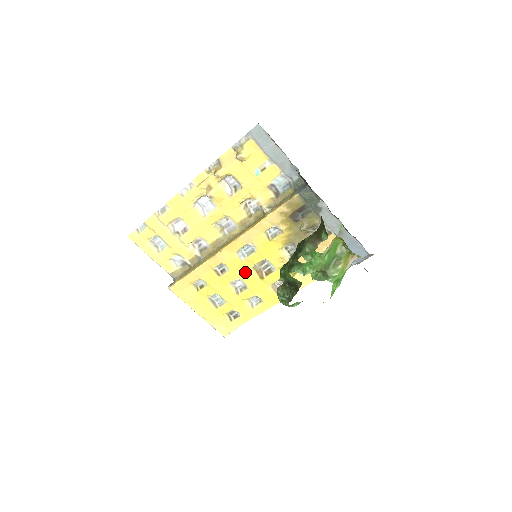
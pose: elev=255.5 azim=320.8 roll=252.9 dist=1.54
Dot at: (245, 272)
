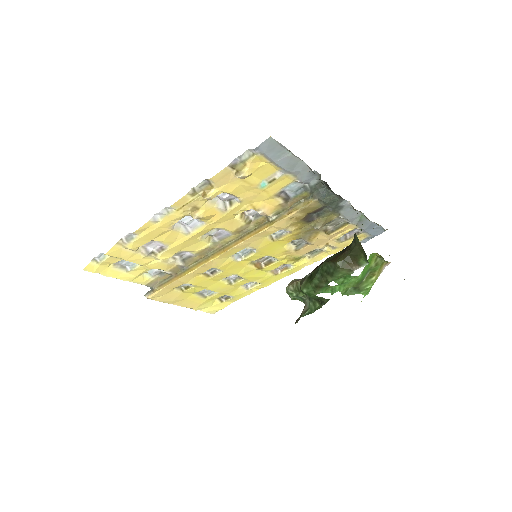
Dot at: (241, 269)
